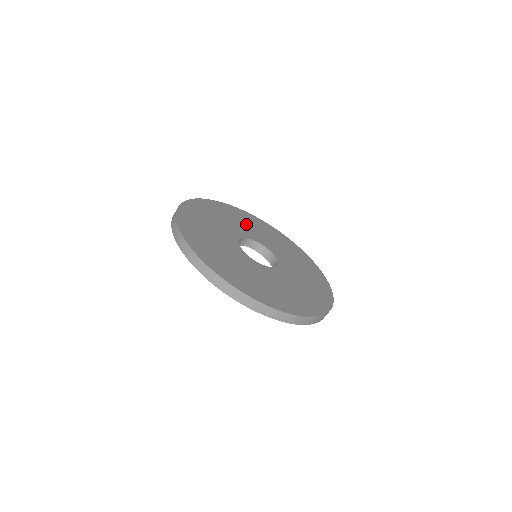
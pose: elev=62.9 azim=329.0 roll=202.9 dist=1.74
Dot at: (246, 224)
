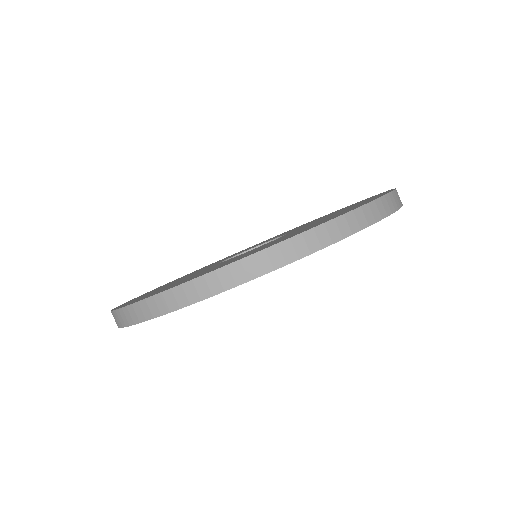
Dot at: occluded
